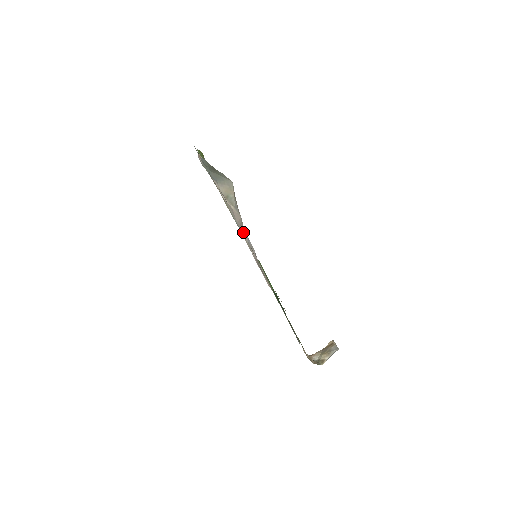
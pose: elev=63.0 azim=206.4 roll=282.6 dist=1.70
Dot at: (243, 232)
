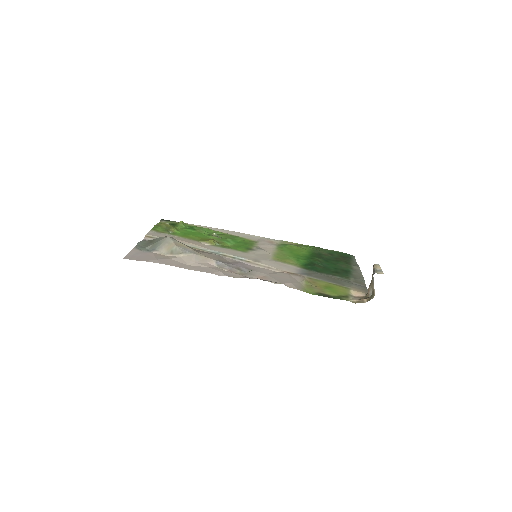
Dot at: (203, 264)
